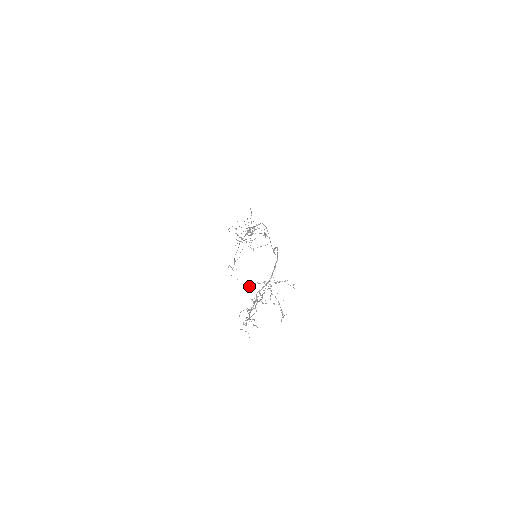
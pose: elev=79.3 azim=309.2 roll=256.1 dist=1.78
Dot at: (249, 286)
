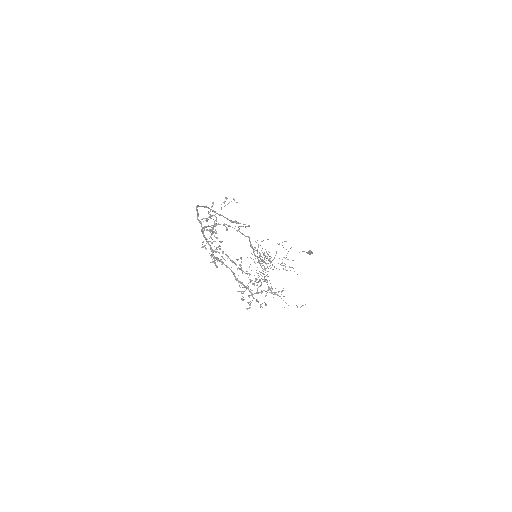
Dot at: occluded
